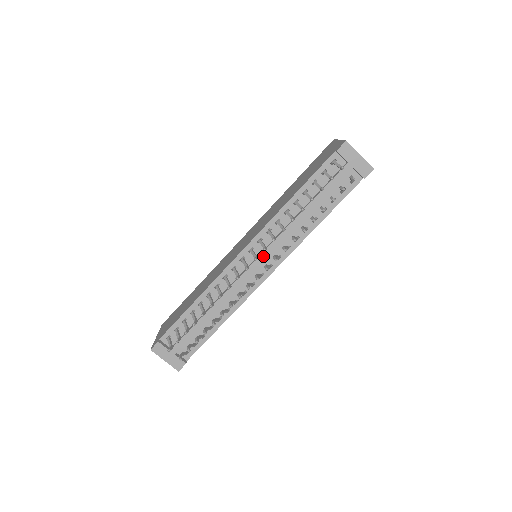
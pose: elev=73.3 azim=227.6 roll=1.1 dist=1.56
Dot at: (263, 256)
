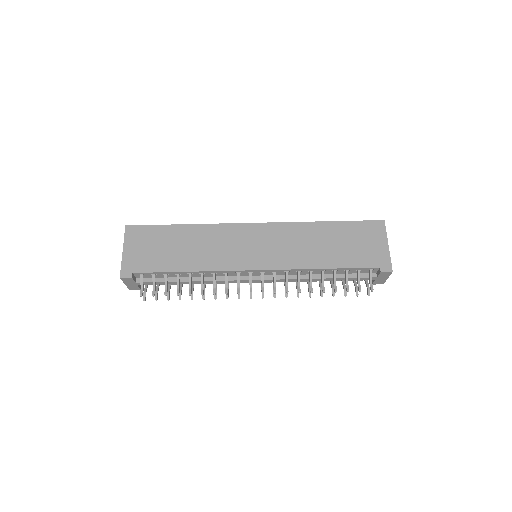
Dot at: (266, 281)
